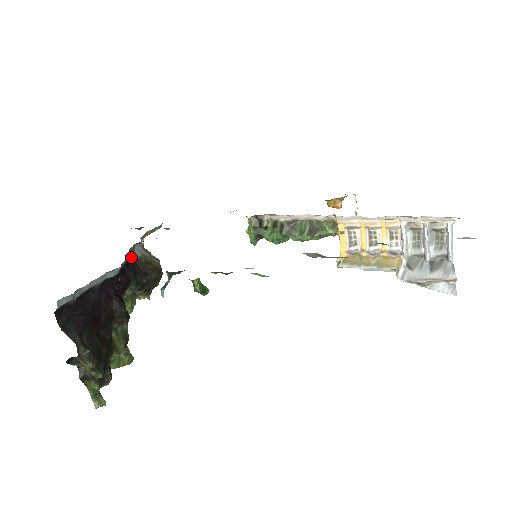
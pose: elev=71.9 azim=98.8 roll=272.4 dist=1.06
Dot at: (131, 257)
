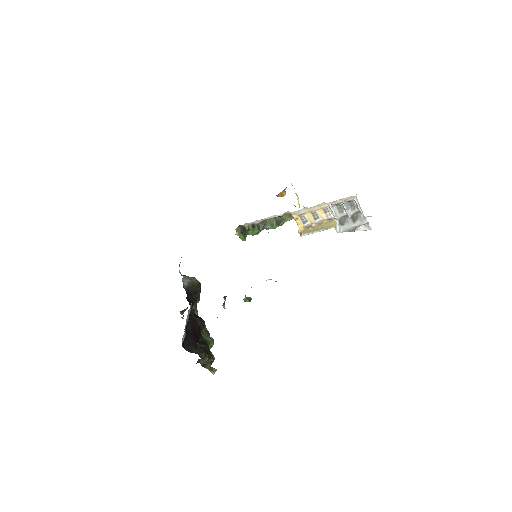
Dot at: (185, 289)
